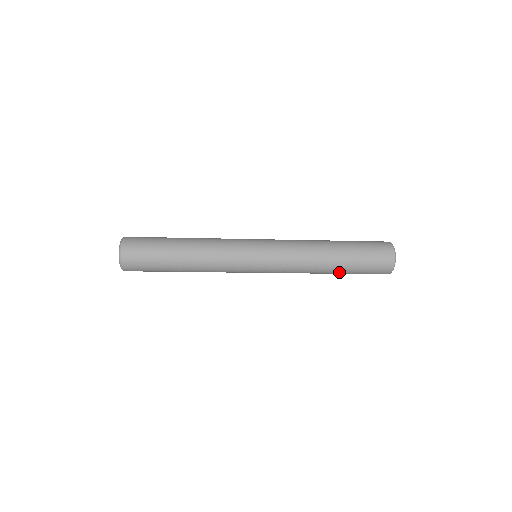
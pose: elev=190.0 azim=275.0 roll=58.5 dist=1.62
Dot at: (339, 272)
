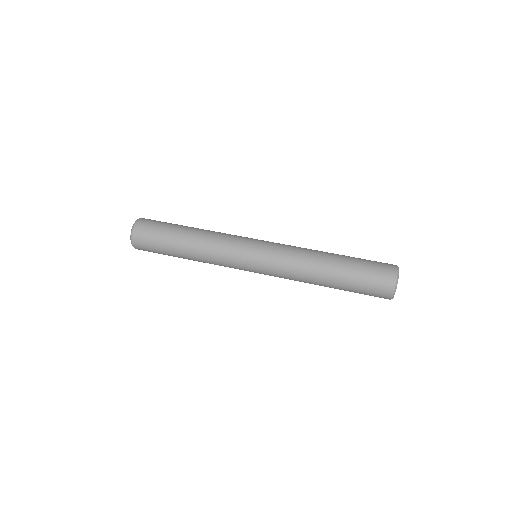
Dot at: occluded
